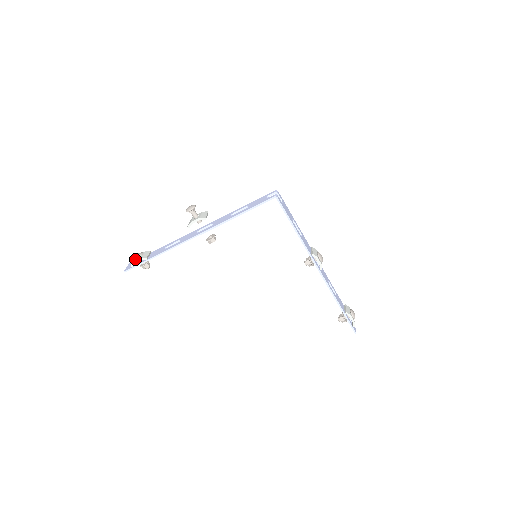
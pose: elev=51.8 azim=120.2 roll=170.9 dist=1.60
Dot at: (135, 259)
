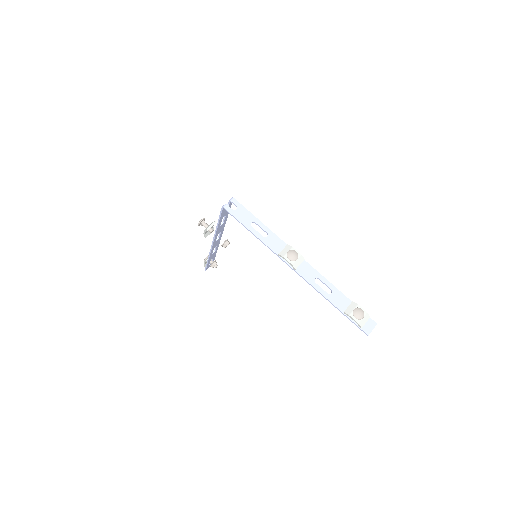
Dot at: occluded
